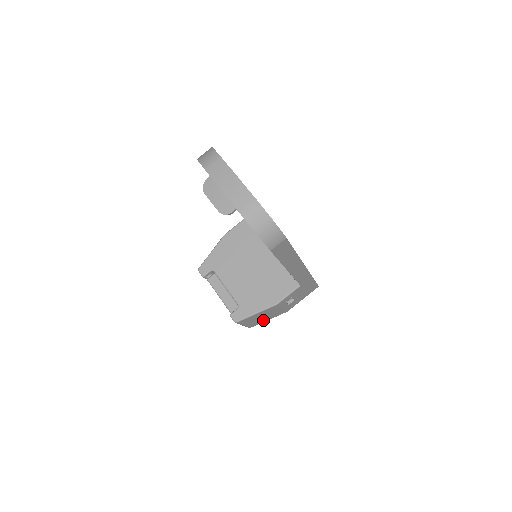
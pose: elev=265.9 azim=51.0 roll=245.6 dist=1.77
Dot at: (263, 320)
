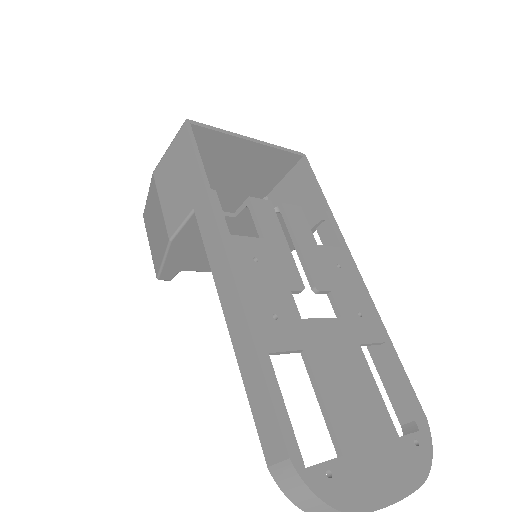
Dot at: occluded
